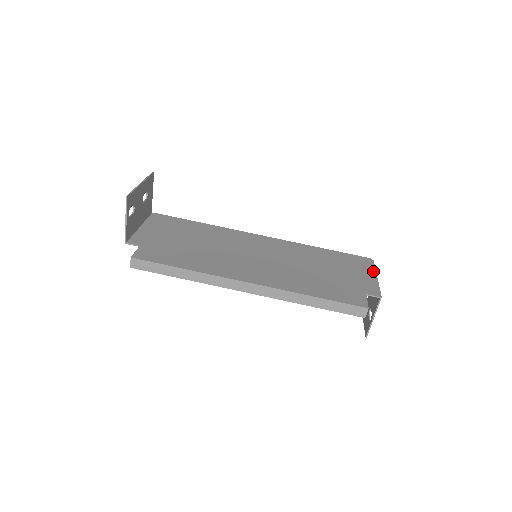
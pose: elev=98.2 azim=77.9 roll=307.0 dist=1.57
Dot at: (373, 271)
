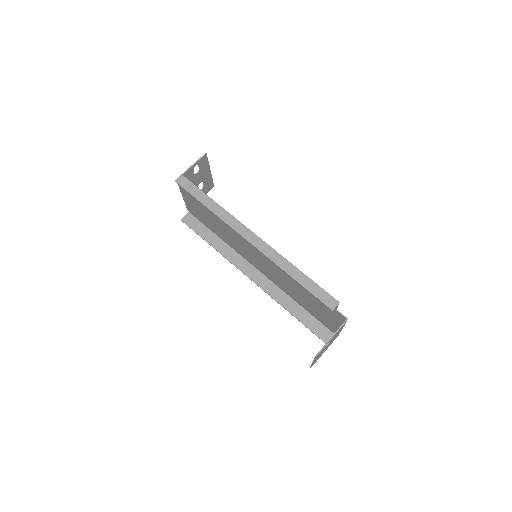
Dot at: occluded
